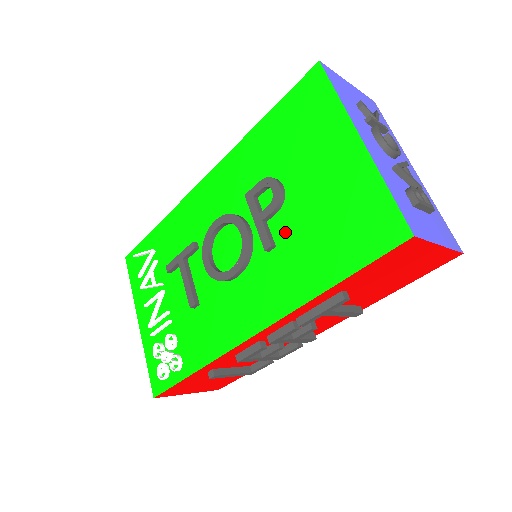
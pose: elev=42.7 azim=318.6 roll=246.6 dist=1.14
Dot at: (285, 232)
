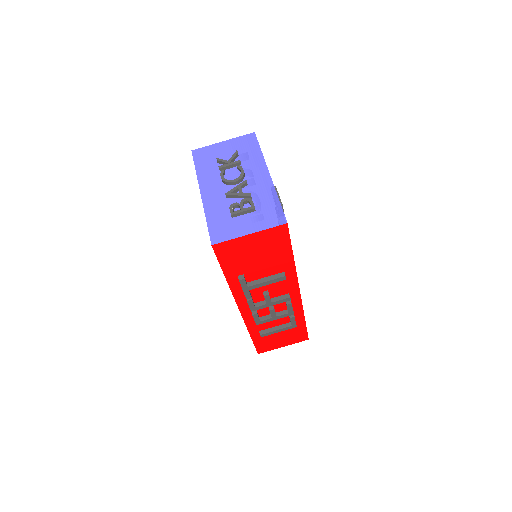
Dot at: occluded
